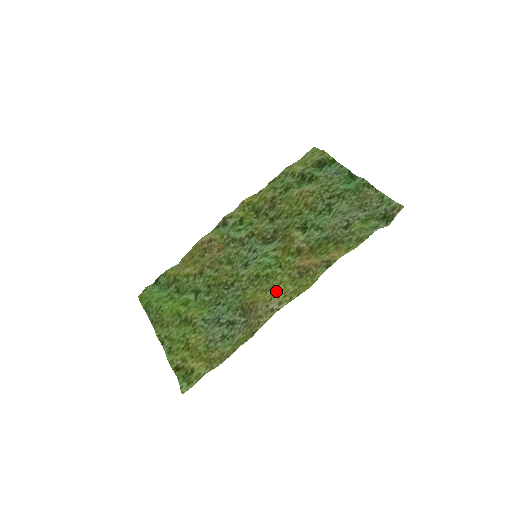
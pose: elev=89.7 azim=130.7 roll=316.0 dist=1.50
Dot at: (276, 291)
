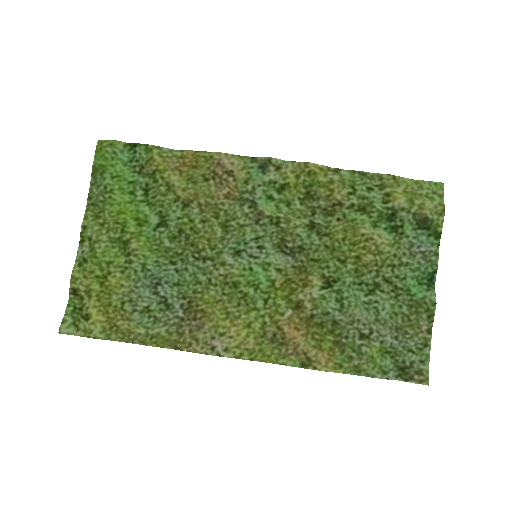
Dot at: (235, 331)
